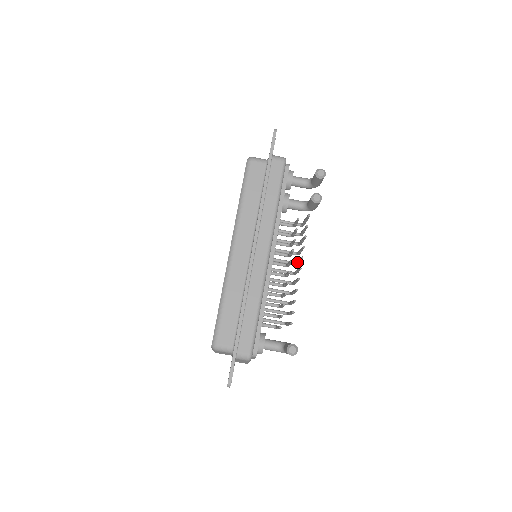
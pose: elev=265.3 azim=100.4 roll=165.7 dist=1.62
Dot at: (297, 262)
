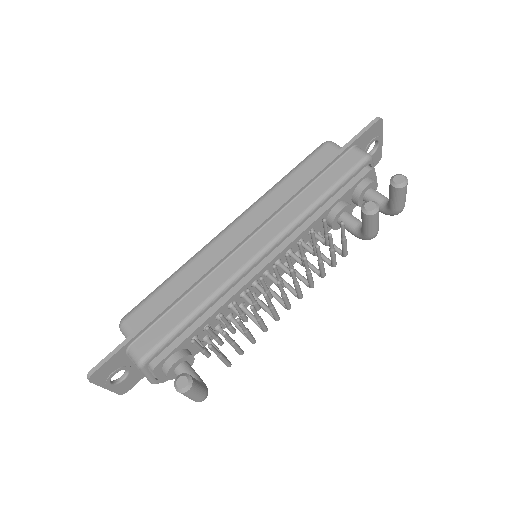
Dot at: (294, 286)
